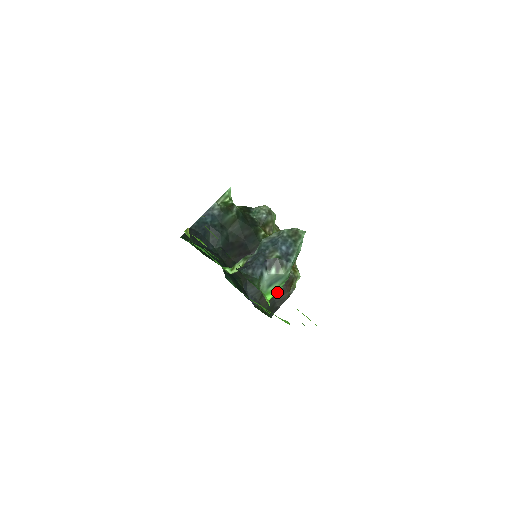
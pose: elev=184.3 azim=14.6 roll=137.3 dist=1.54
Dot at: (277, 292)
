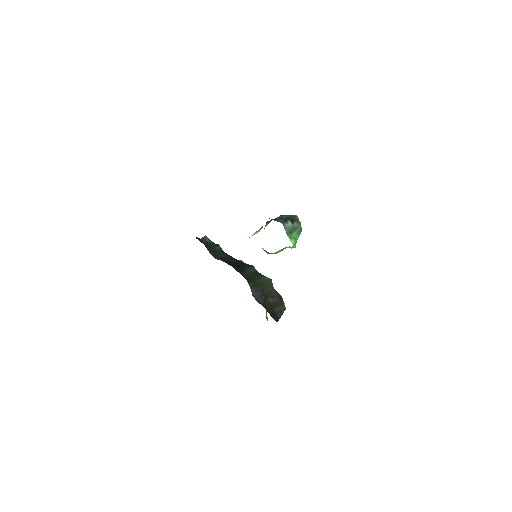
Dot at: (274, 303)
